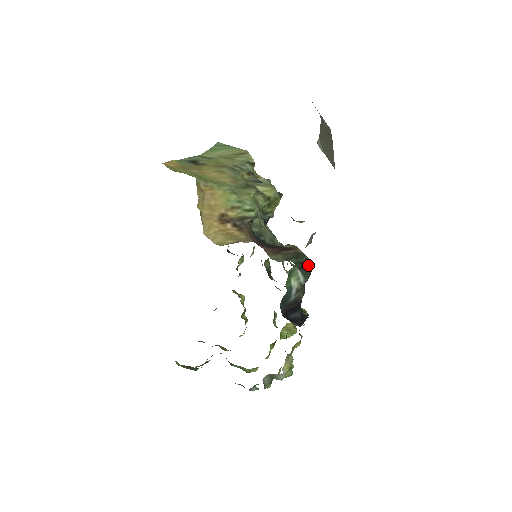
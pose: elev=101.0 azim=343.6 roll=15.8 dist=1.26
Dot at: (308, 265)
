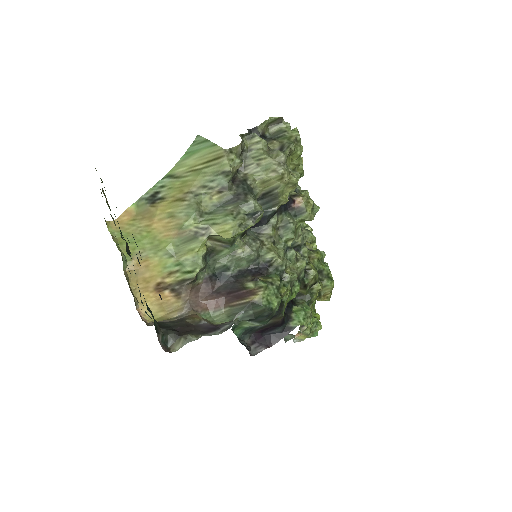
Dot at: (262, 315)
